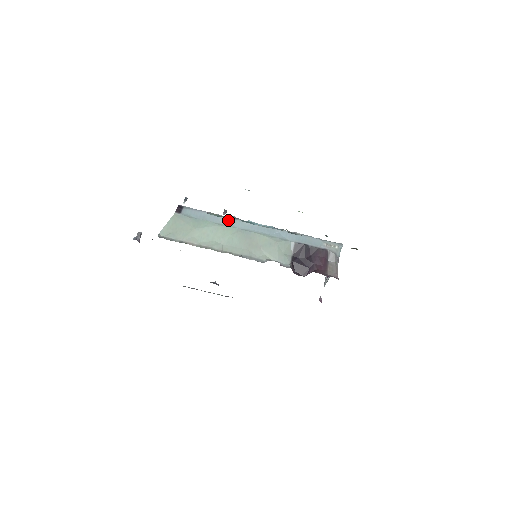
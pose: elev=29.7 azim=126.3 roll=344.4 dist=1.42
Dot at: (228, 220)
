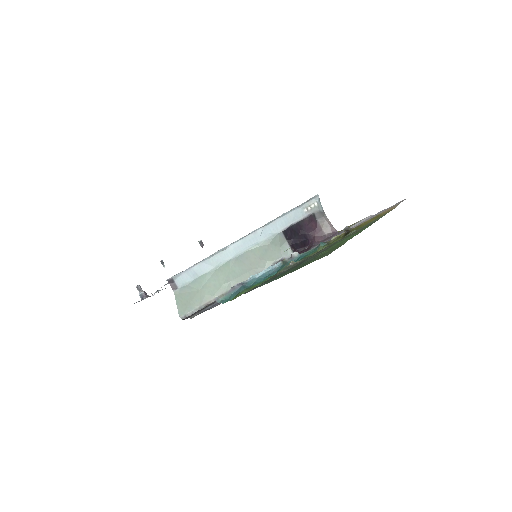
Dot at: (216, 258)
